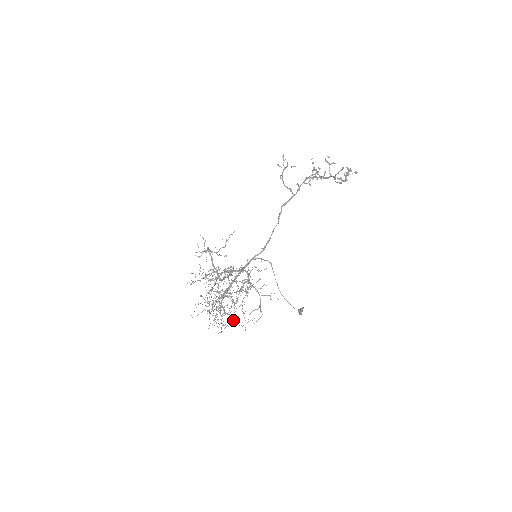
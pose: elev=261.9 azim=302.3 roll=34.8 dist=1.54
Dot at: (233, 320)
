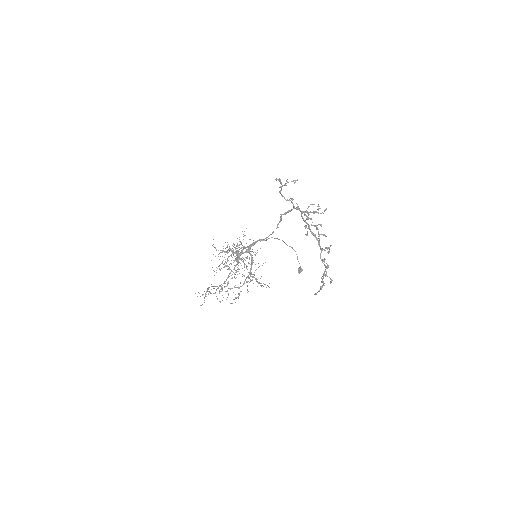
Dot at: occluded
